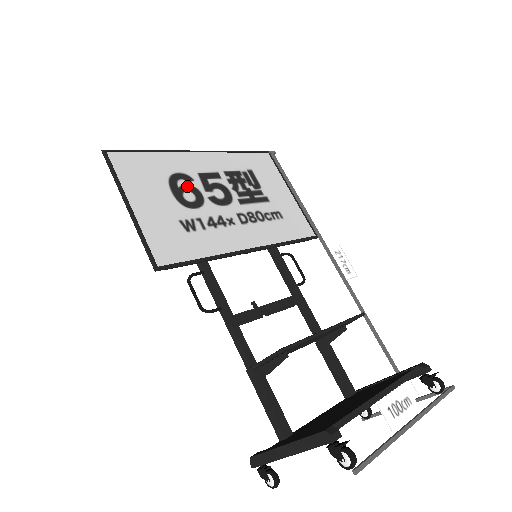
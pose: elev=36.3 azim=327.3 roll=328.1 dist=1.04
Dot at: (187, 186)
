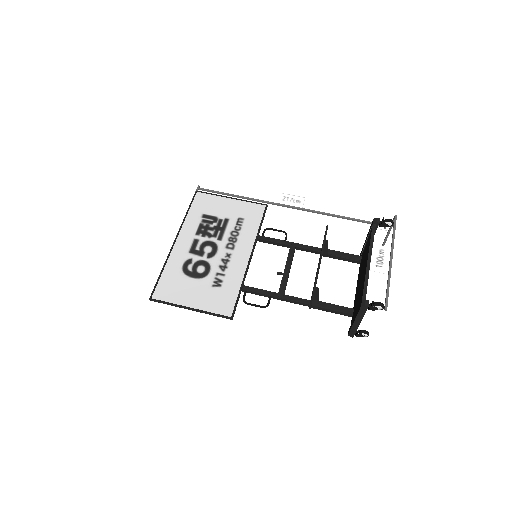
Dot at: (194, 266)
